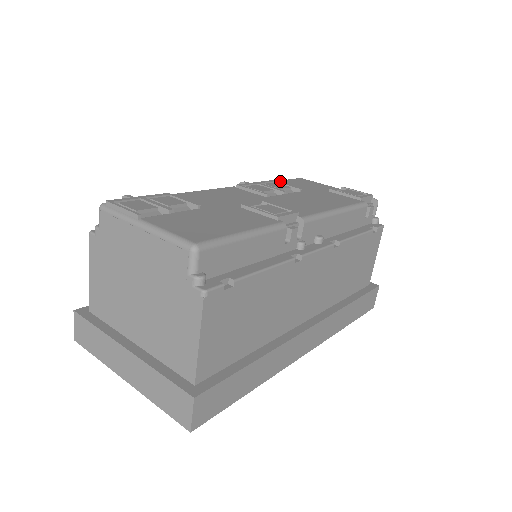
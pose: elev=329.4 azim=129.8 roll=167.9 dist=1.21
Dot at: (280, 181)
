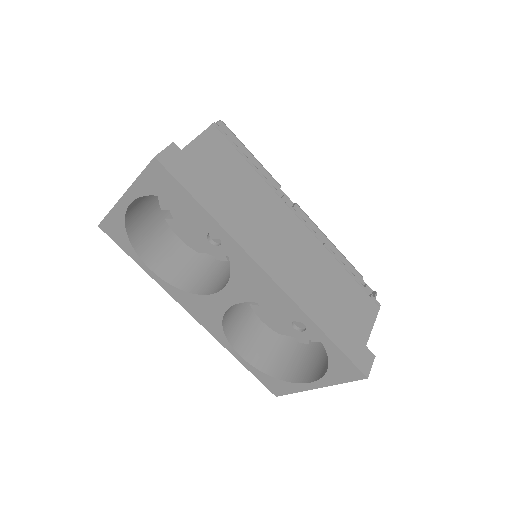
Dot at: occluded
